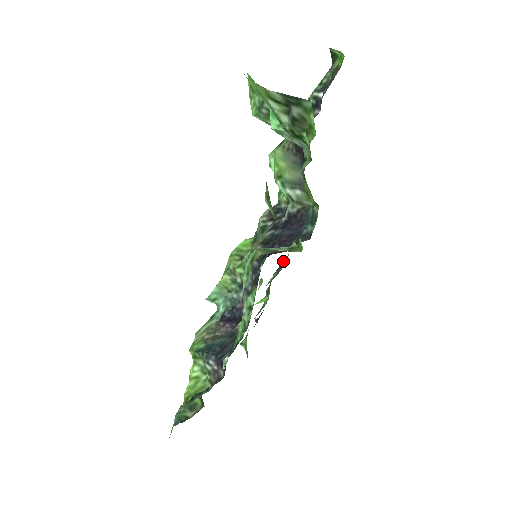
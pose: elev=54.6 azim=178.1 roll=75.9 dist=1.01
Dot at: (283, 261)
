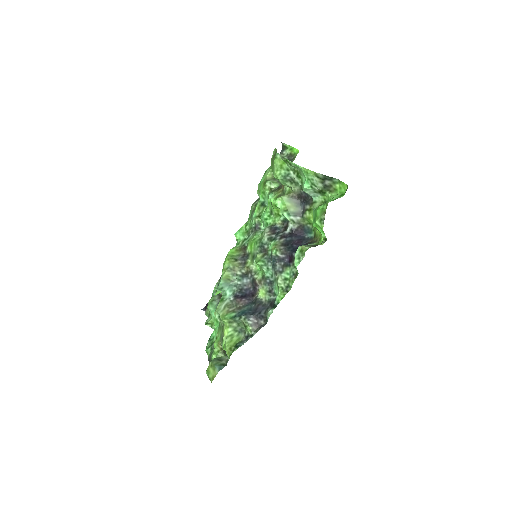
Dot at: occluded
